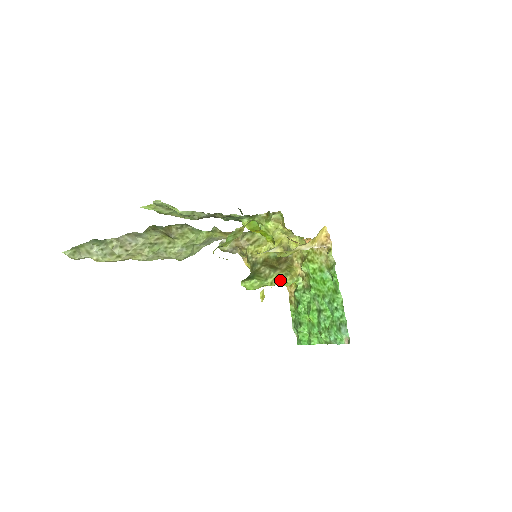
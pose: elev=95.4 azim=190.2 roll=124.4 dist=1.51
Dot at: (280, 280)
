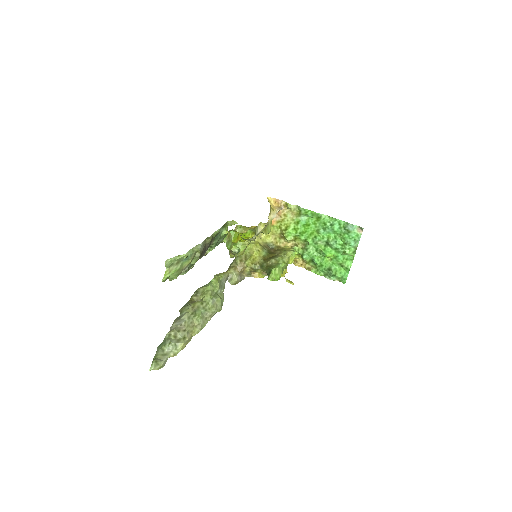
Dot at: (286, 257)
